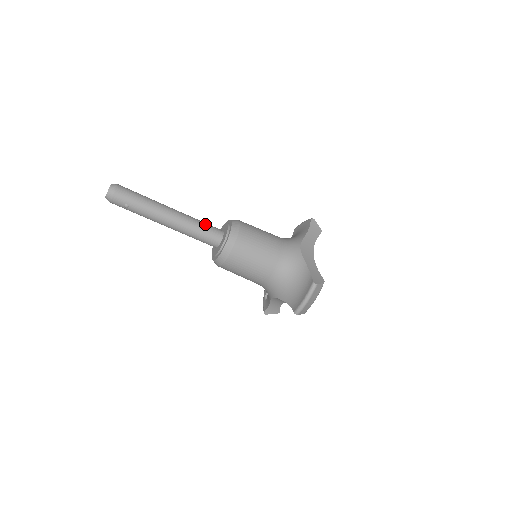
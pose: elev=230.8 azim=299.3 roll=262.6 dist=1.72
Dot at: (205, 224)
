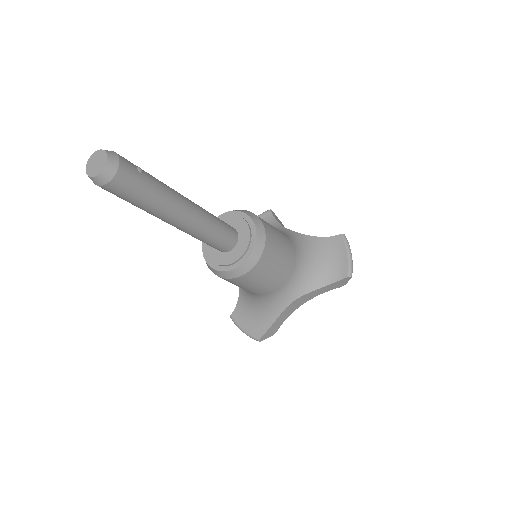
Dot at: (217, 238)
